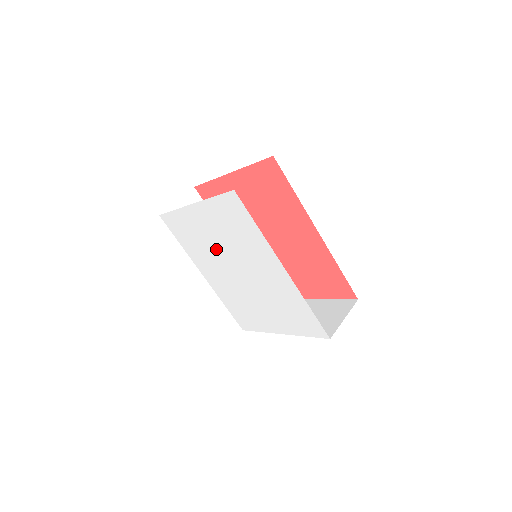
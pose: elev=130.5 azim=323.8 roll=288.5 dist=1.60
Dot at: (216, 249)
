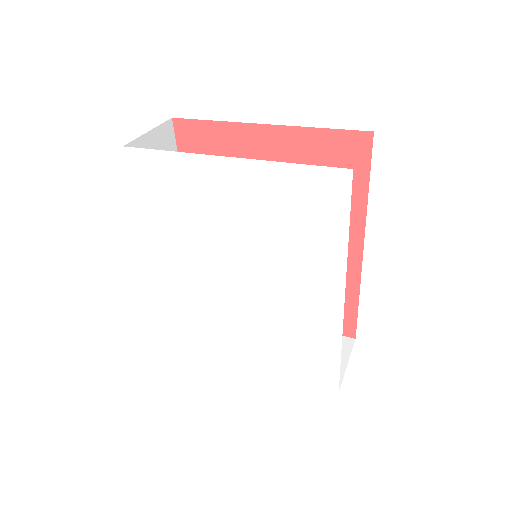
Dot at: (219, 235)
